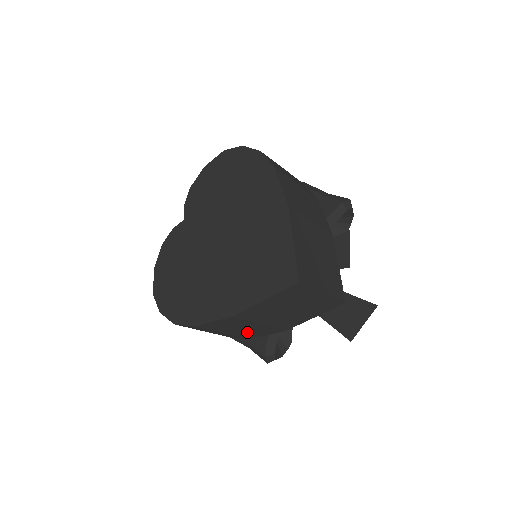
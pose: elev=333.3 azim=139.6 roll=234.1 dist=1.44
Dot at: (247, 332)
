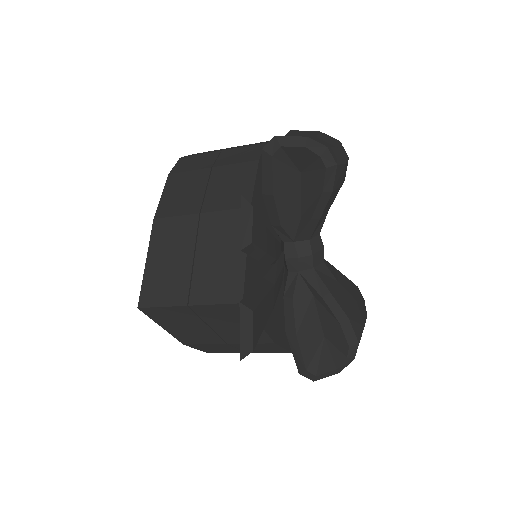
Dot at: (257, 349)
